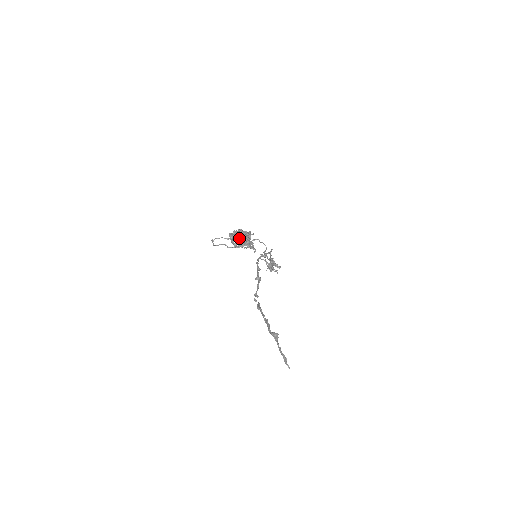
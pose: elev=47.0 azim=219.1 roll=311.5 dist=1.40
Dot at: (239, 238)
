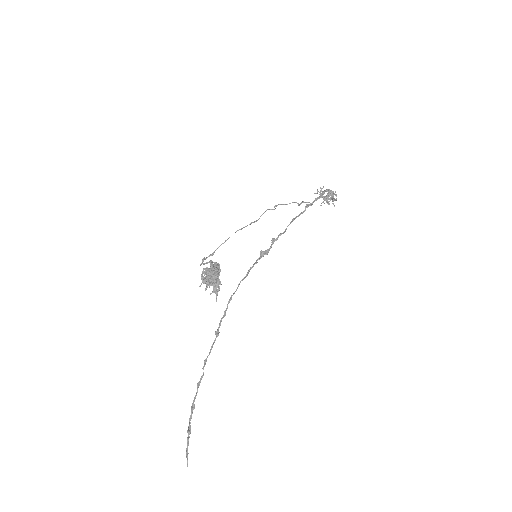
Dot at: (207, 280)
